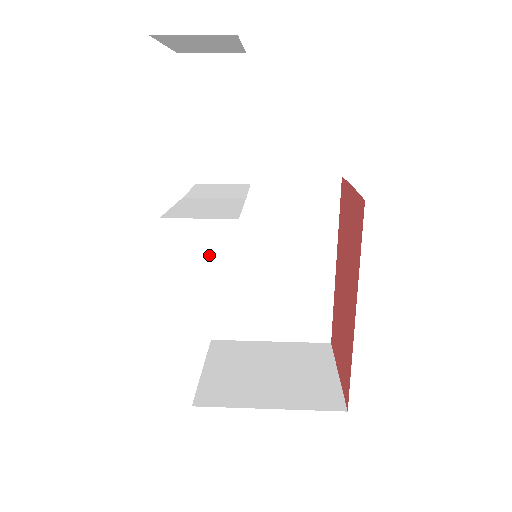
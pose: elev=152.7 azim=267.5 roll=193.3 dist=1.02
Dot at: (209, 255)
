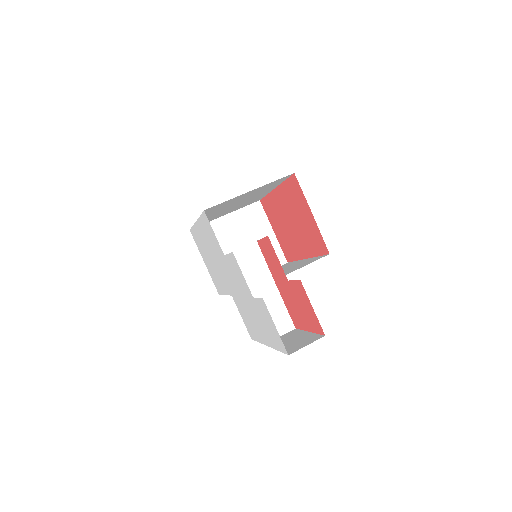
Dot at: (197, 221)
